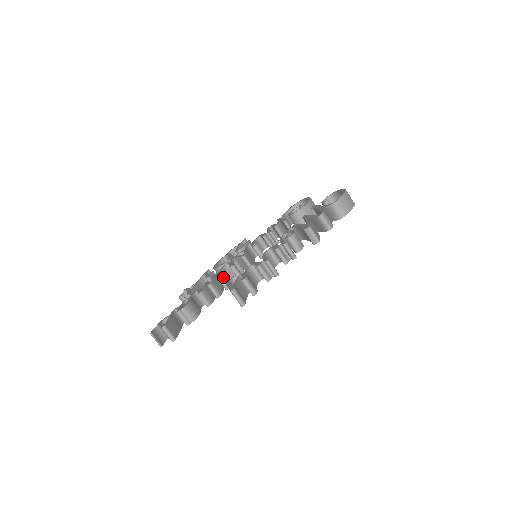
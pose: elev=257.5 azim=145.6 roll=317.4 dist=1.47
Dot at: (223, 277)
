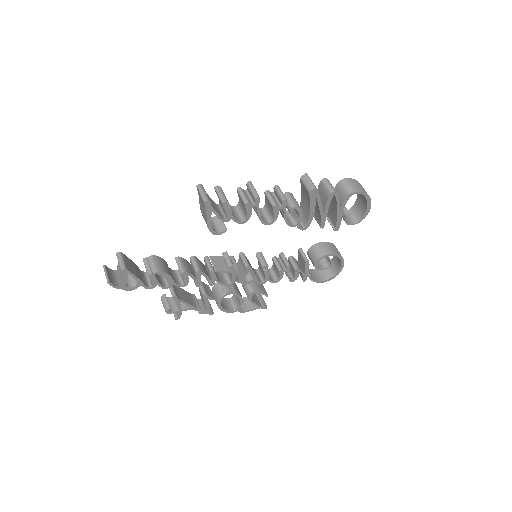
Dot at: (211, 259)
